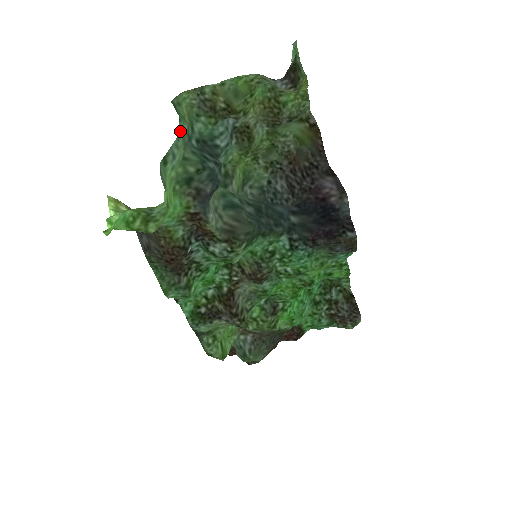
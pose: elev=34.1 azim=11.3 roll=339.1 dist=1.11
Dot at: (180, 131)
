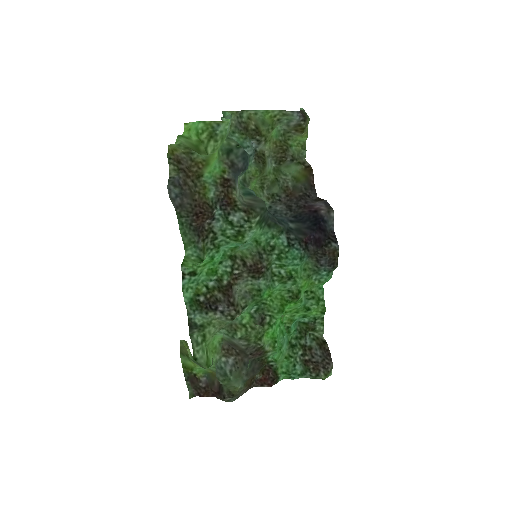
Dot at: occluded
